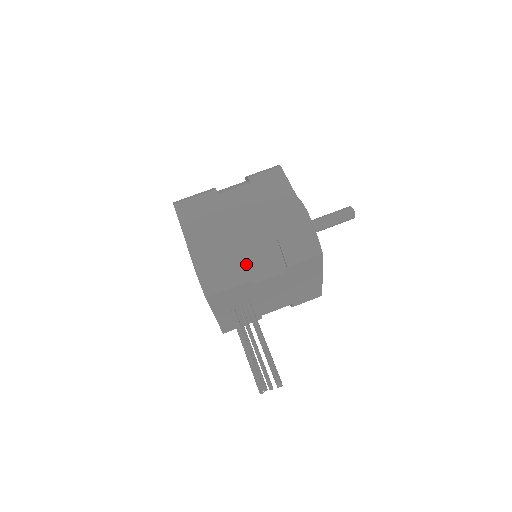
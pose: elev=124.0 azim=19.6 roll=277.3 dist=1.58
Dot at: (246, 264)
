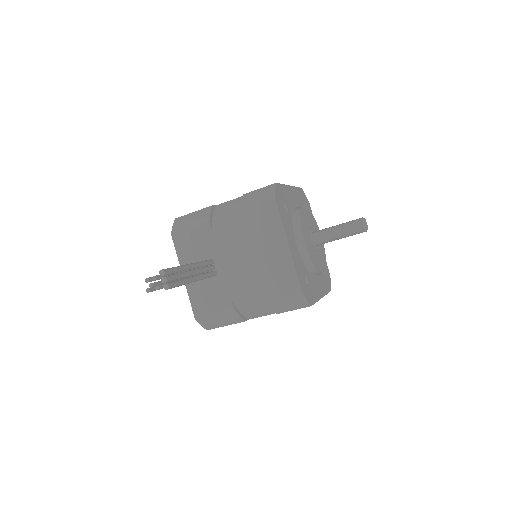
Dot at: (211, 209)
